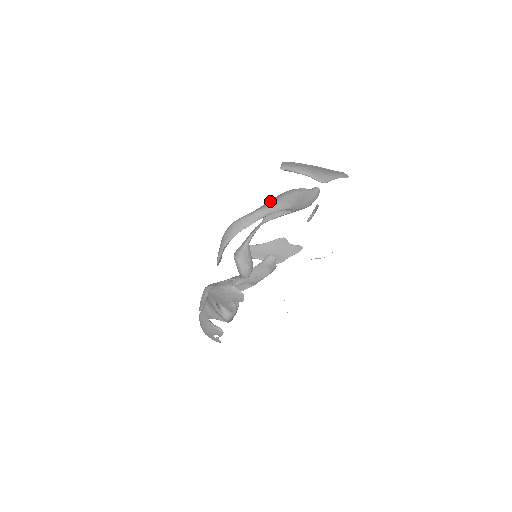
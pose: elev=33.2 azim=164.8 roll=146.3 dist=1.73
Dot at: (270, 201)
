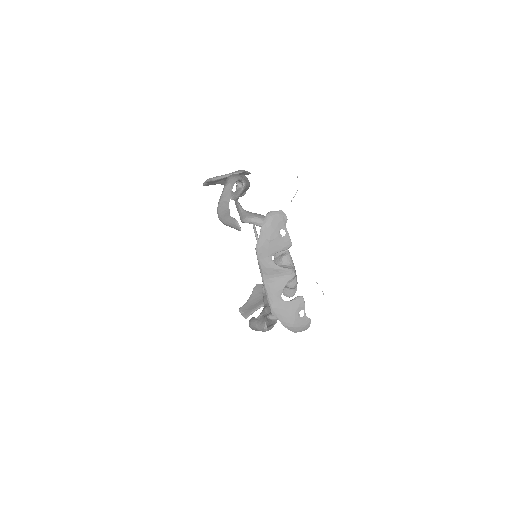
Dot at: occluded
